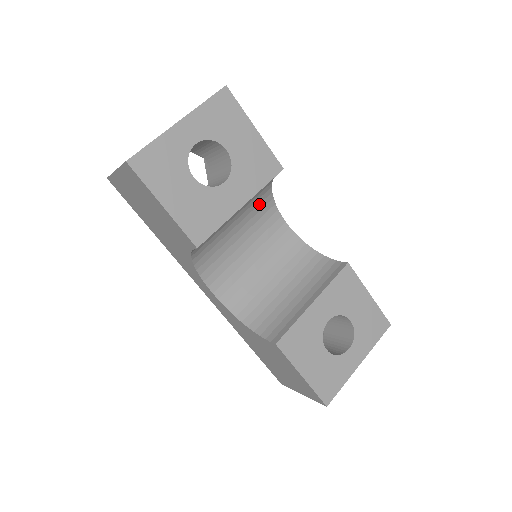
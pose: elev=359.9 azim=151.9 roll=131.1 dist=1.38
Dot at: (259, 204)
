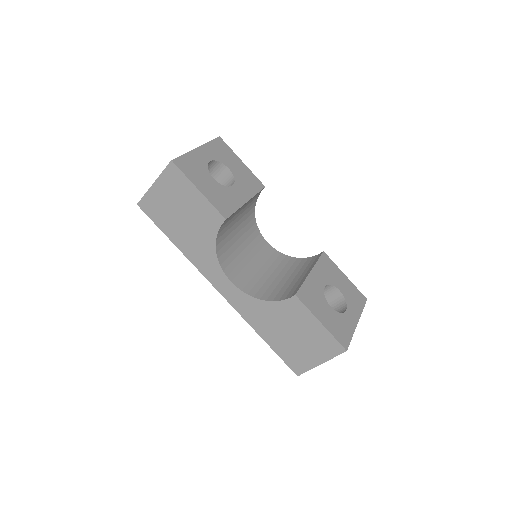
Dot at: (249, 222)
